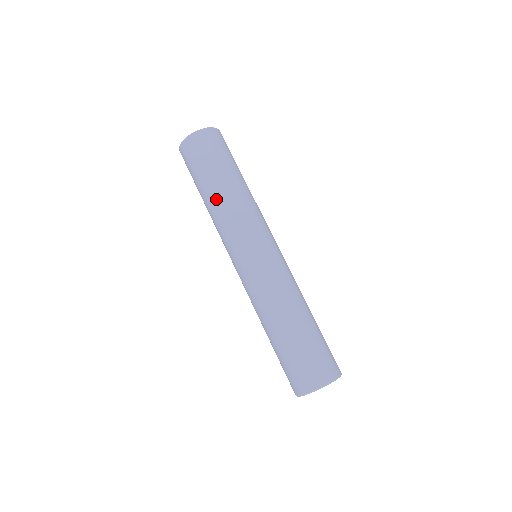
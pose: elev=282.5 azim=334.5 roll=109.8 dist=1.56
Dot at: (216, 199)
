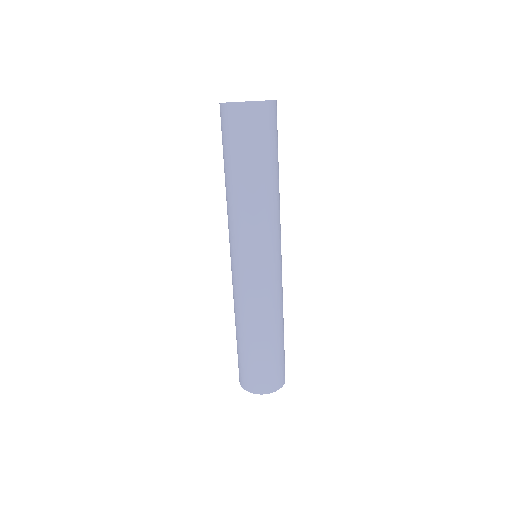
Dot at: (257, 193)
